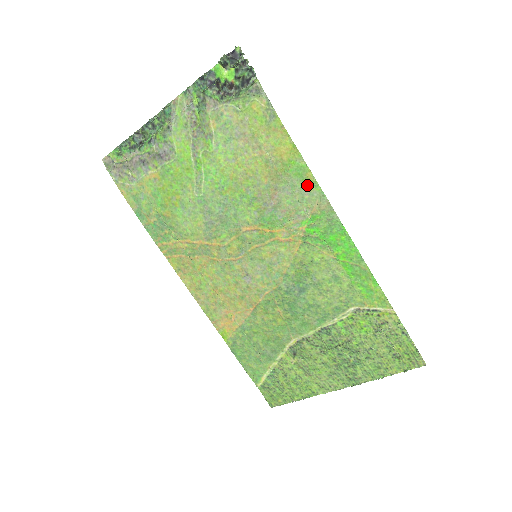
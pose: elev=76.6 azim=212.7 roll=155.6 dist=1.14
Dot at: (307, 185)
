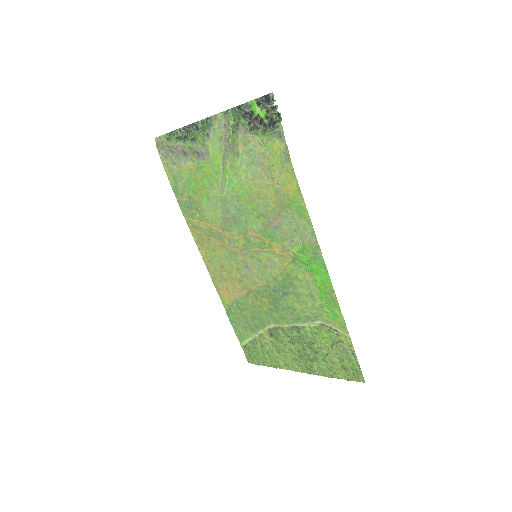
Dot at: (303, 221)
